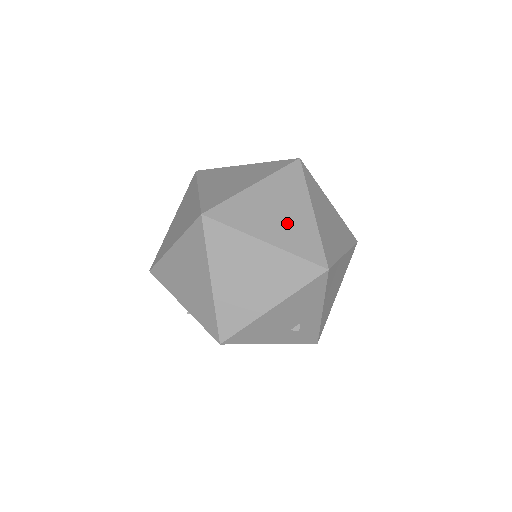
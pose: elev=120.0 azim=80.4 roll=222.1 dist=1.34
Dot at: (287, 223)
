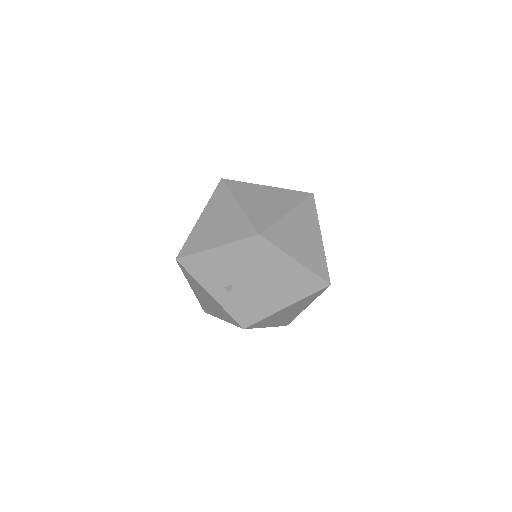
Dot at: (263, 206)
